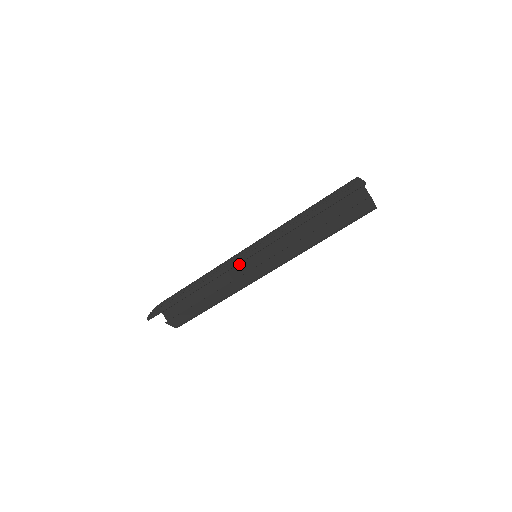
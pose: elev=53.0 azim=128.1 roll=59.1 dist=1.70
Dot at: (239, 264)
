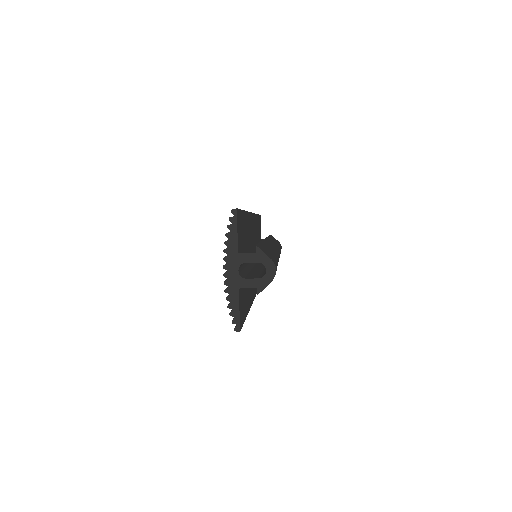
Dot at: occluded
